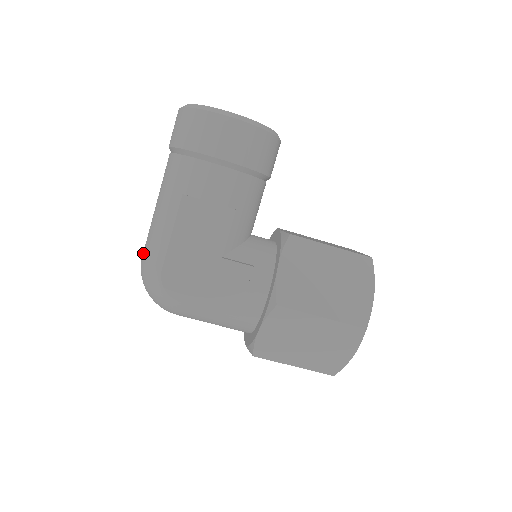
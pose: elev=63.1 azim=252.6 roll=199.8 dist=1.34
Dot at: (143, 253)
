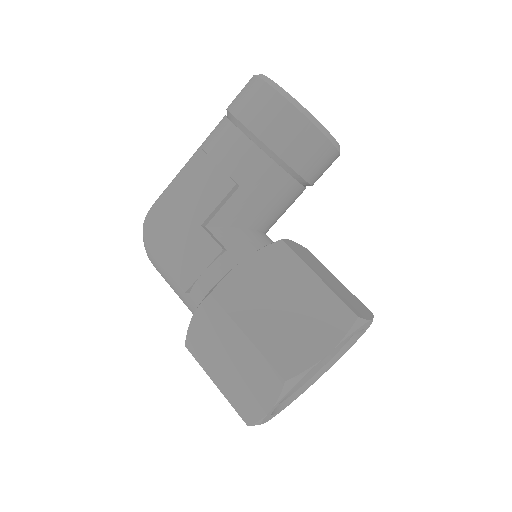
Dot at: occluded
